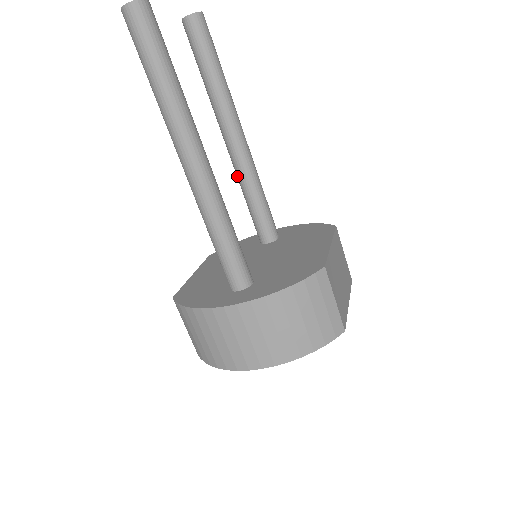
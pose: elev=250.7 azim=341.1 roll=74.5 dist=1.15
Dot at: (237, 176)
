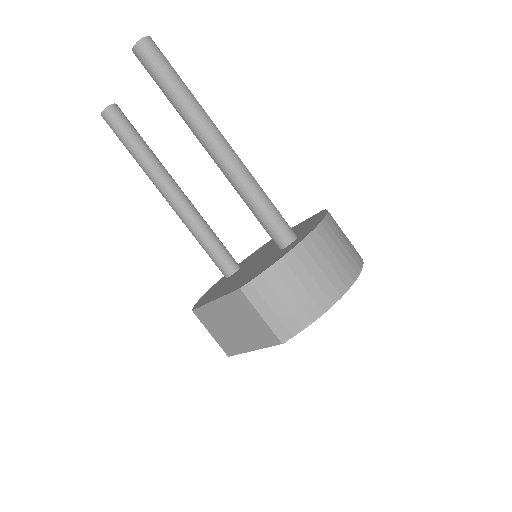
Dot at: (190, 221)
